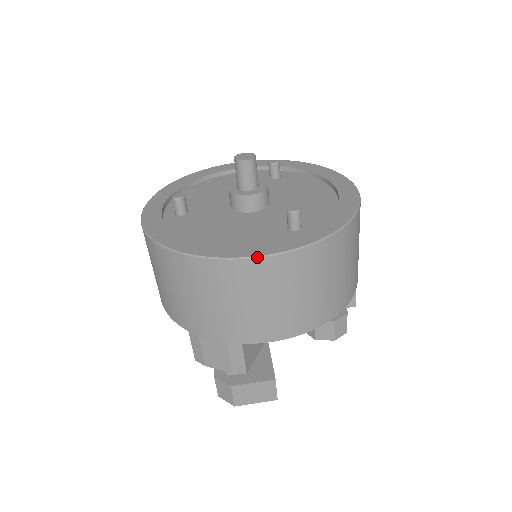
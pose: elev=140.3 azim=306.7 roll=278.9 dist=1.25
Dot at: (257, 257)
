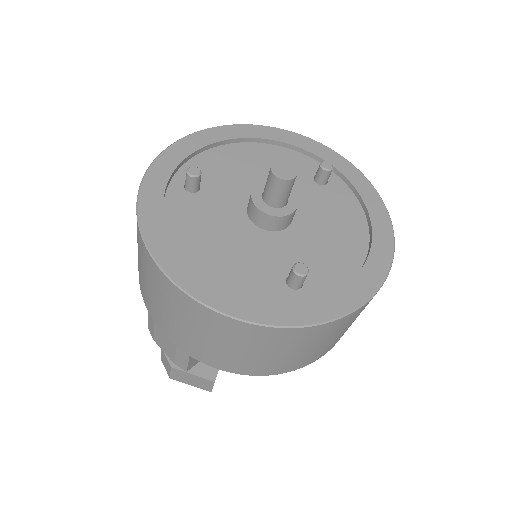
Dot at: (228, 316)
